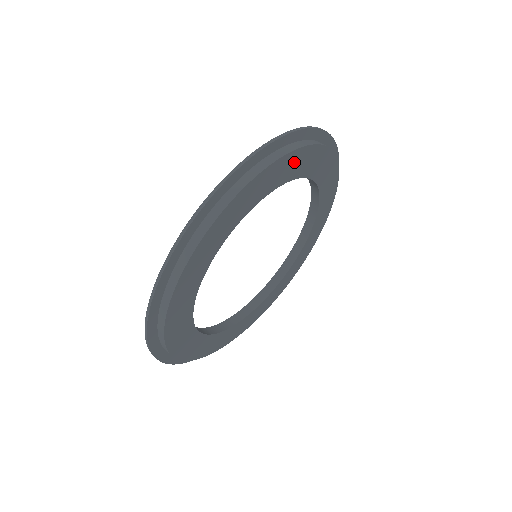
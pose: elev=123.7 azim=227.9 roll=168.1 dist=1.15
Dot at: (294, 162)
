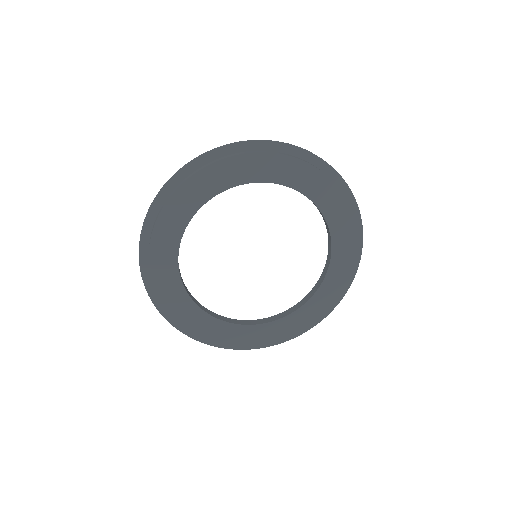
Dot at: (292, 169)
